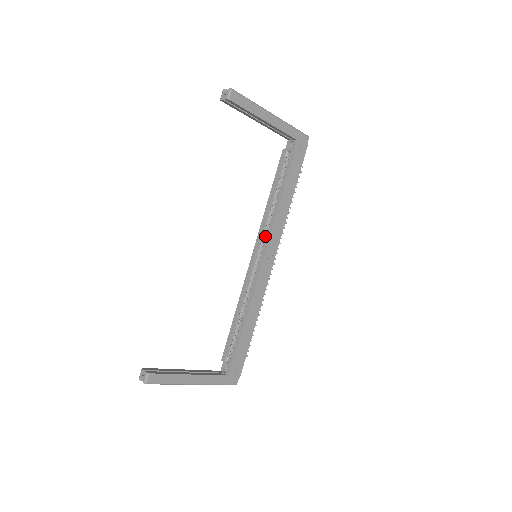
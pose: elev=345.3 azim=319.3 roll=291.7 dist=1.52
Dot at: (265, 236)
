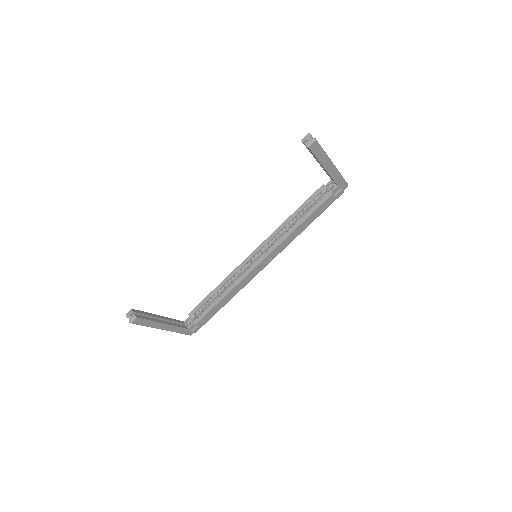
Dot at: (271, 244)
